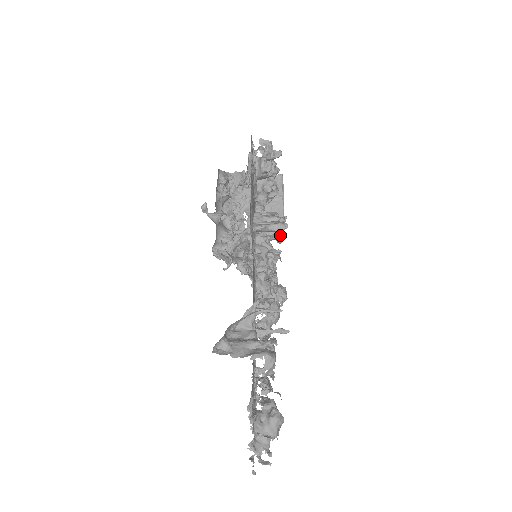
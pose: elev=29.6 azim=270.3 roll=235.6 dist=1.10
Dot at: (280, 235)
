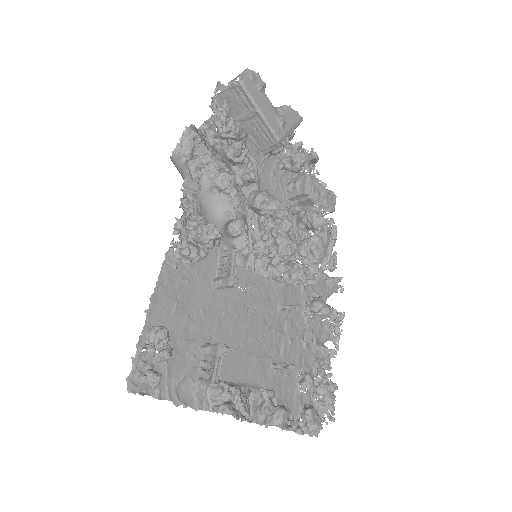
Dot at: (289, 136)
